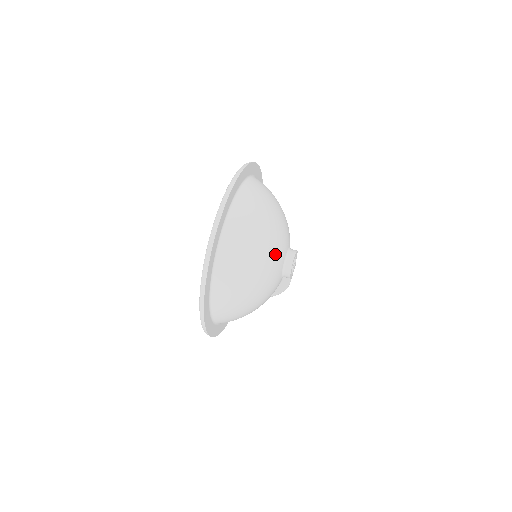
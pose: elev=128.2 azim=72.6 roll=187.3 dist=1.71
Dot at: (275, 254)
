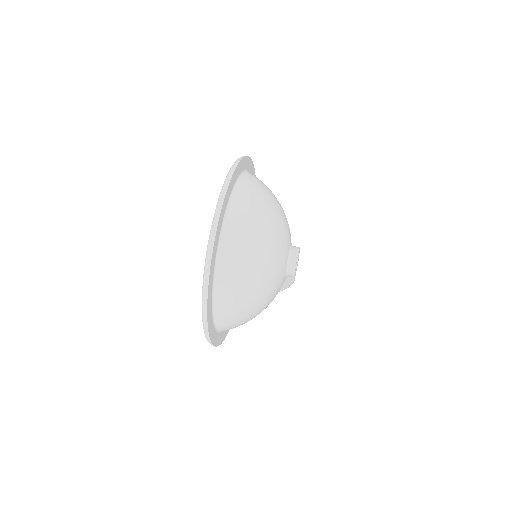
Dot at: (277, 257)
